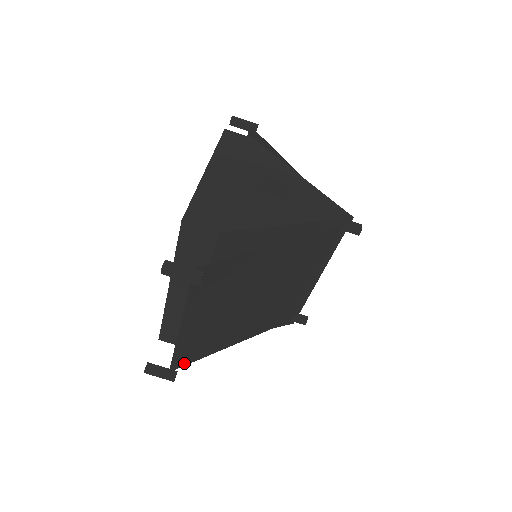
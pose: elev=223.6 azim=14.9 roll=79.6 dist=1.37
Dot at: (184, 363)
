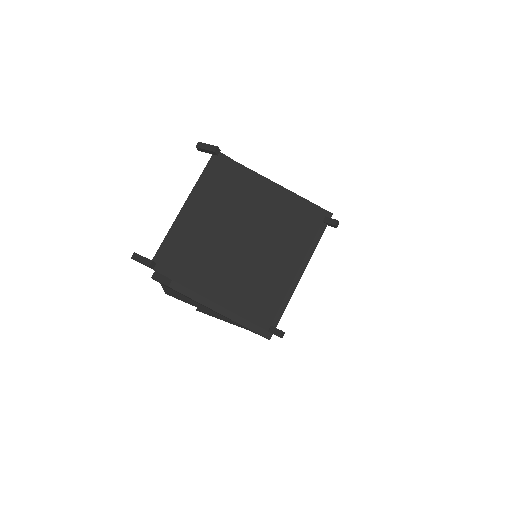
Dot at: (164, 270)
